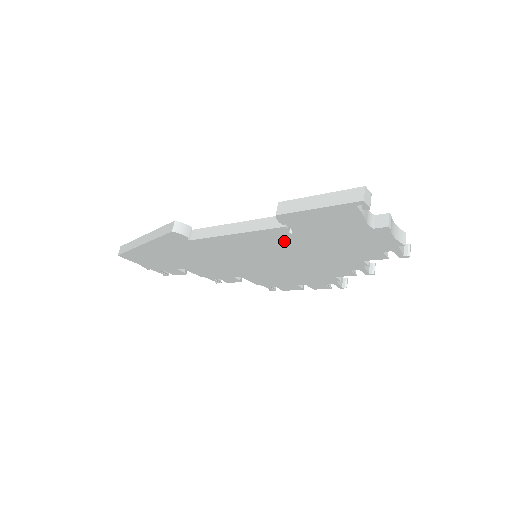
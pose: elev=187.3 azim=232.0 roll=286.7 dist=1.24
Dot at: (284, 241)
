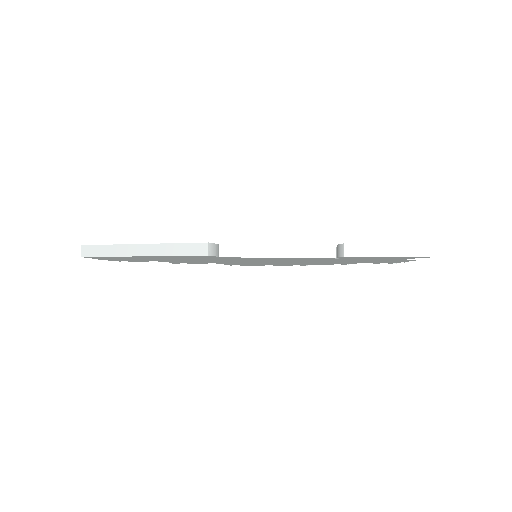
Dot at: (315, 259)
